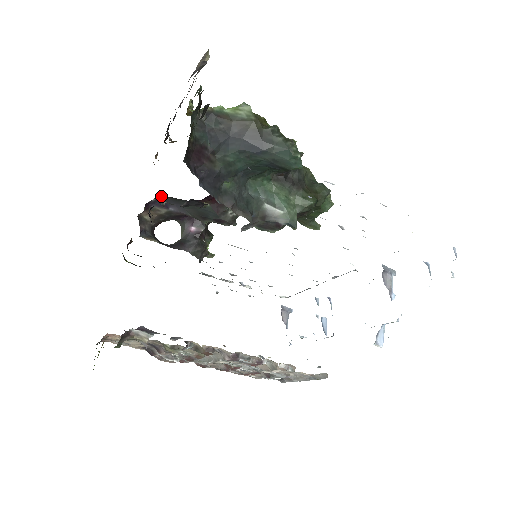
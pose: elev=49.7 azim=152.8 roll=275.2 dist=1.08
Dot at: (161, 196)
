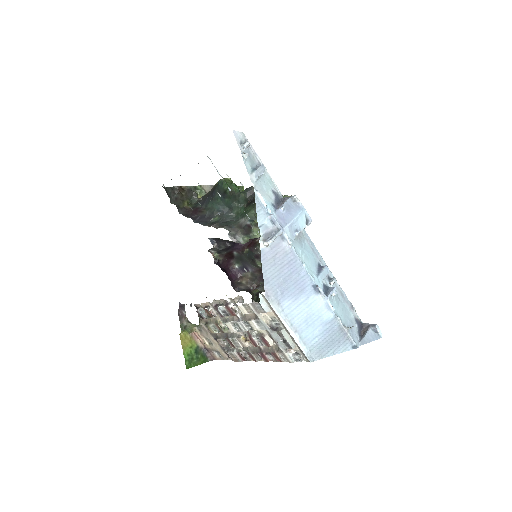
Dot at: (235, 261)
